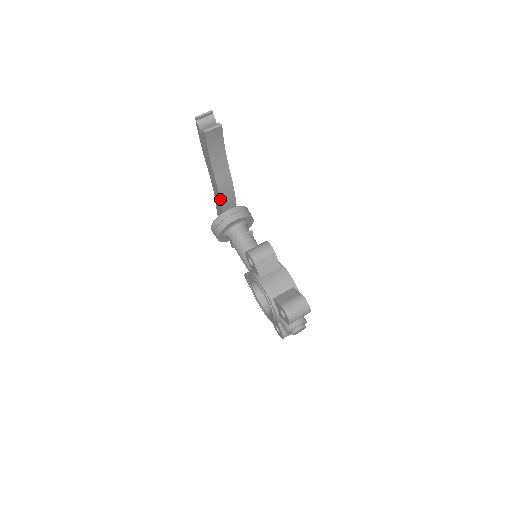
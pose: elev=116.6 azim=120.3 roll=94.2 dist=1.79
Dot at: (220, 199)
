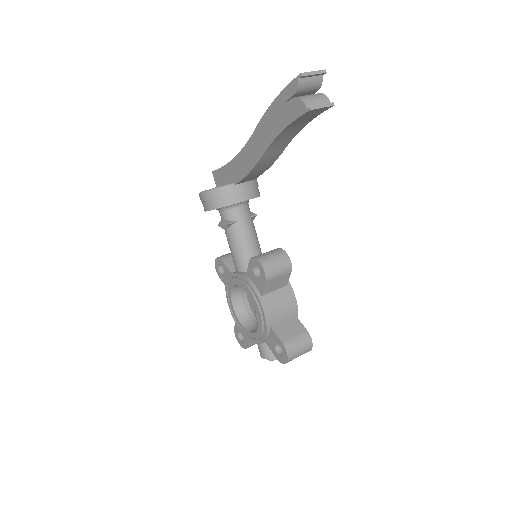
Dot at: (246, 175)
